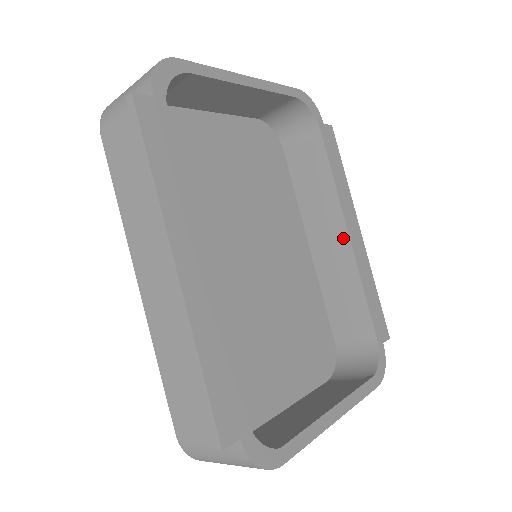
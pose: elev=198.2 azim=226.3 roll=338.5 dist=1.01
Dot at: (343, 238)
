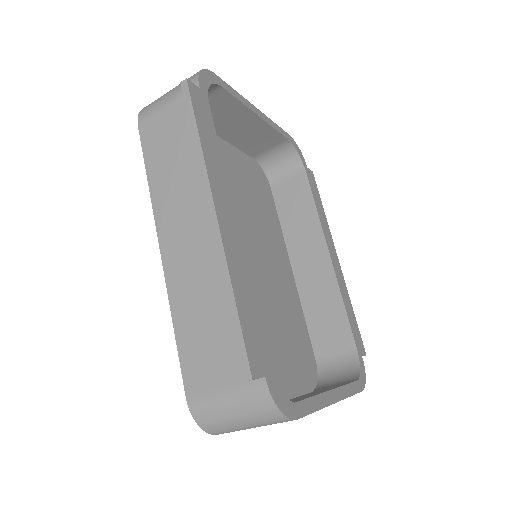
Dot at: (325, 259)
